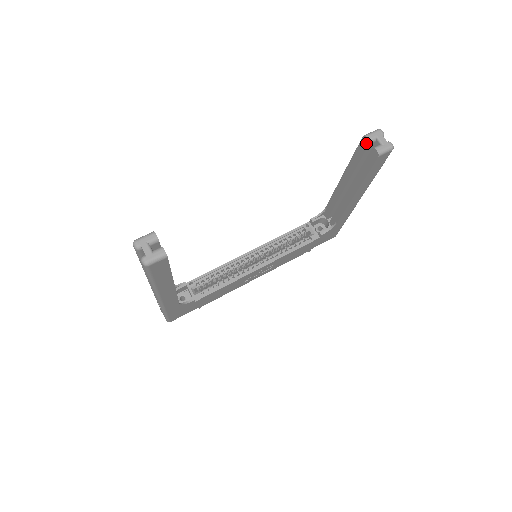
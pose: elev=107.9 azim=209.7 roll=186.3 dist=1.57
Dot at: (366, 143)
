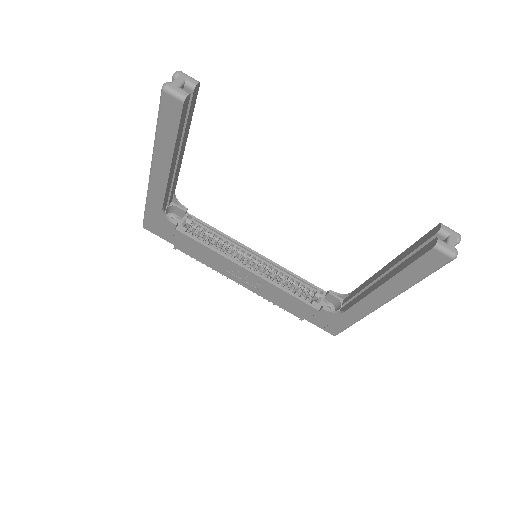
Dot at: (436, 231)
